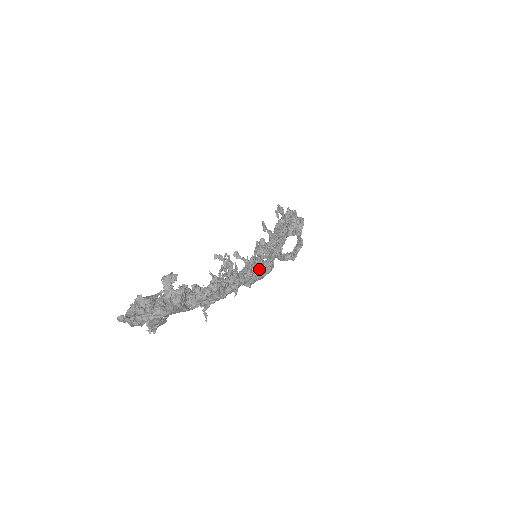
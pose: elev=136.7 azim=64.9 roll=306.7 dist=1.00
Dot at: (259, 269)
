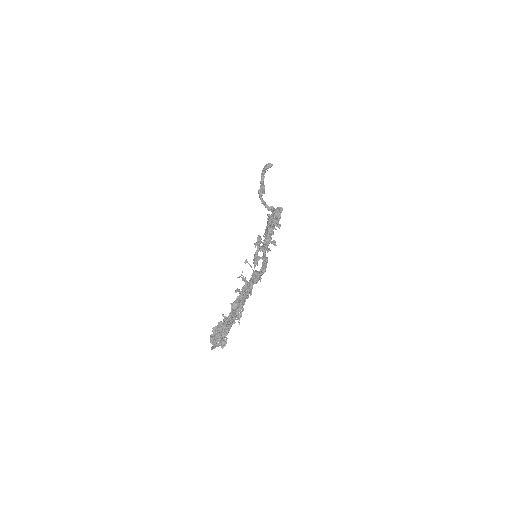
Dot at: (259, 277)
